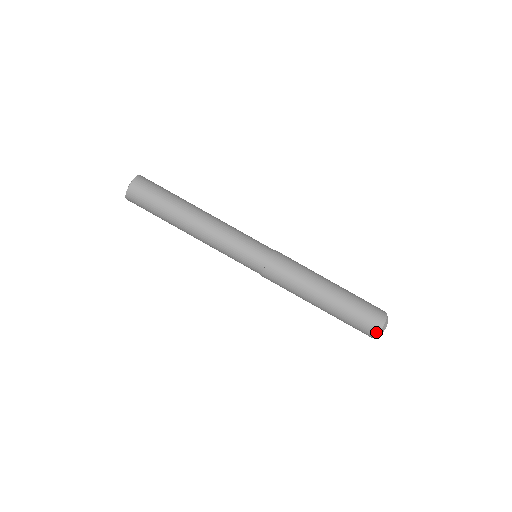
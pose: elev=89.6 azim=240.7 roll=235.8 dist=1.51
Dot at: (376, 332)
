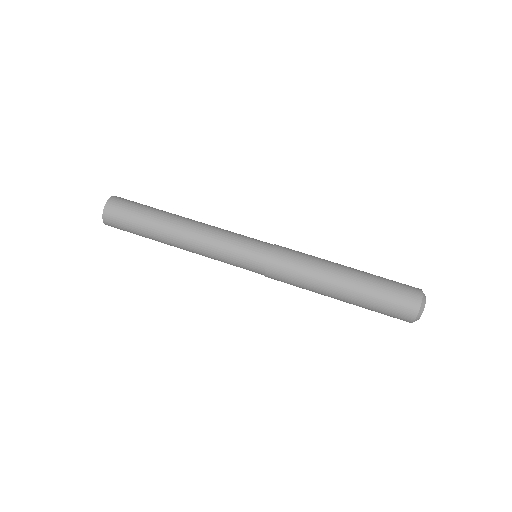
Dot at: (409, 321)
